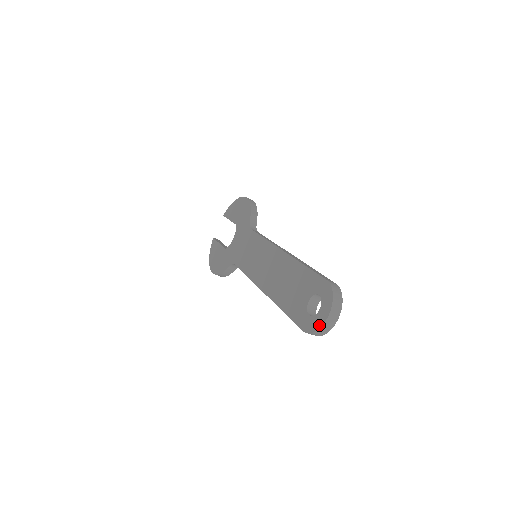
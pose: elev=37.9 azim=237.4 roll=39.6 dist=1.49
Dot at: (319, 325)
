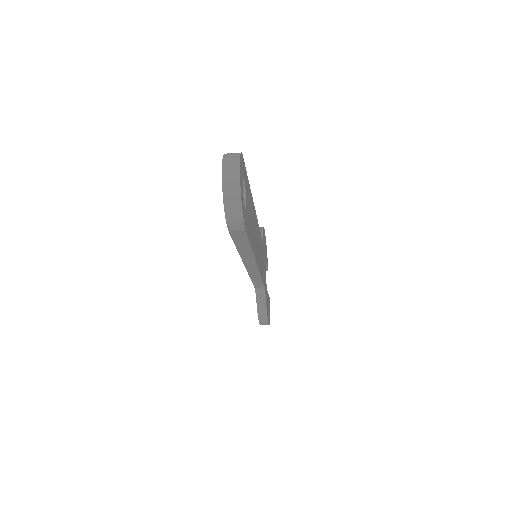
Dot at: (223, 199)
